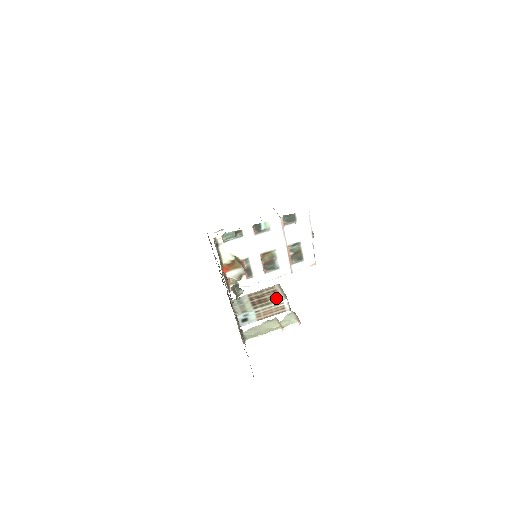
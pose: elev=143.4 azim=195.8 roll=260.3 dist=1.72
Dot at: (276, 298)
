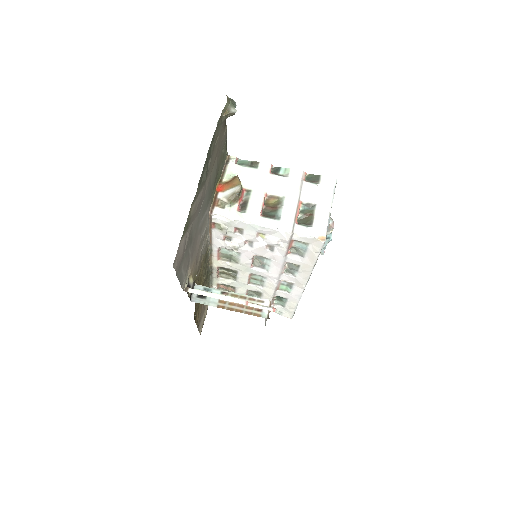
Dot at: occluded
